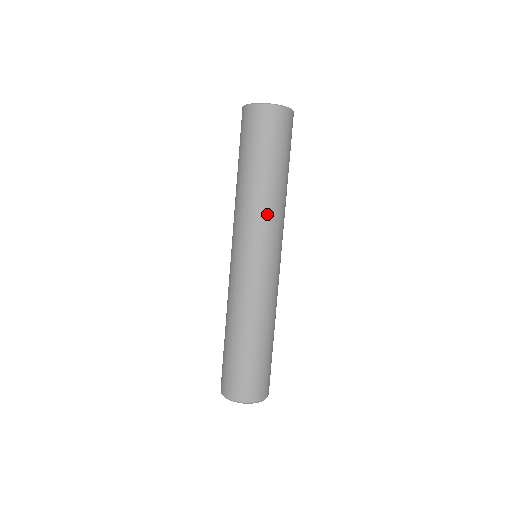
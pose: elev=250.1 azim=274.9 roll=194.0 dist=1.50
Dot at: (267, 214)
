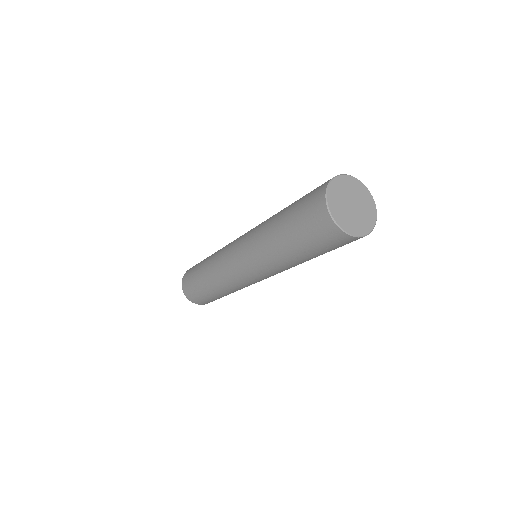
Dot at: (280, 270)
